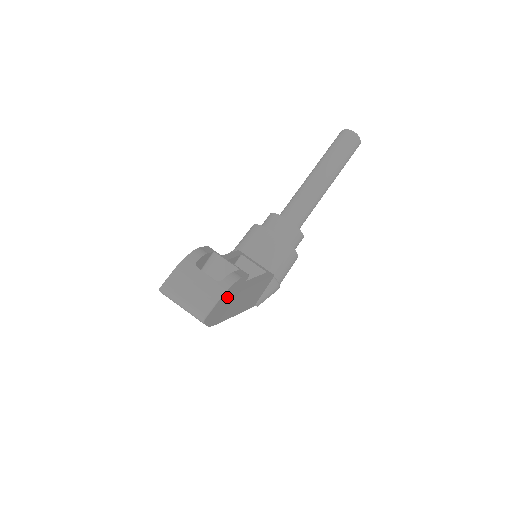
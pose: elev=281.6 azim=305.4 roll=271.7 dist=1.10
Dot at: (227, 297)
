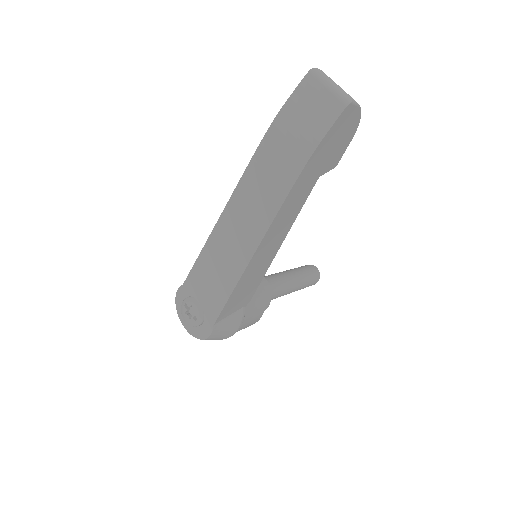
Dot at: (342, 136)
